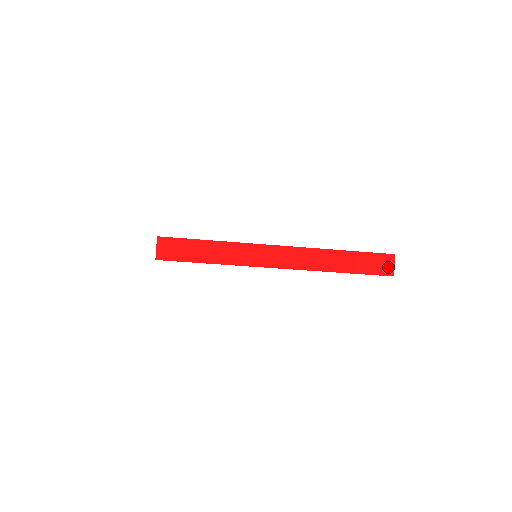
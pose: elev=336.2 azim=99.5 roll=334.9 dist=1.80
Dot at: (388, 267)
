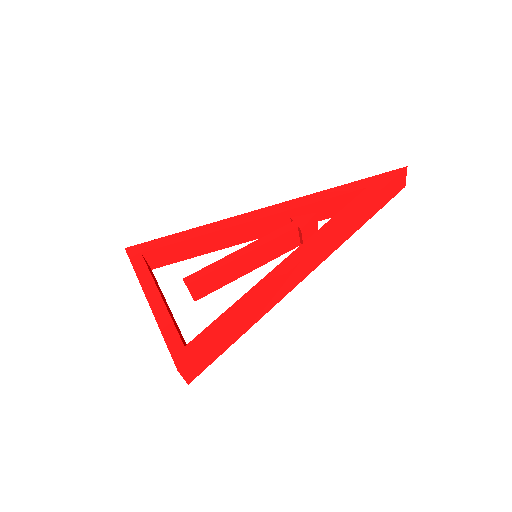
Dot at: (401, 183)
